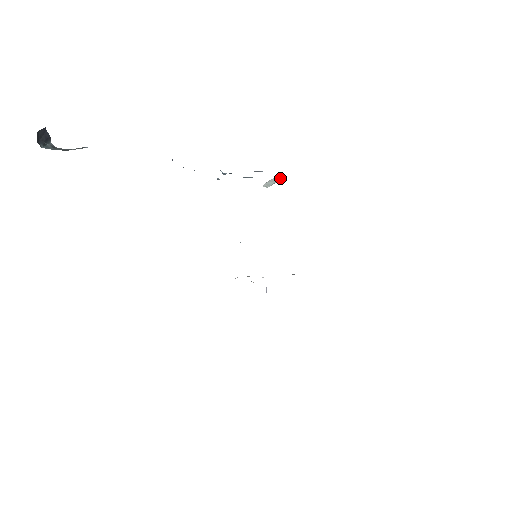
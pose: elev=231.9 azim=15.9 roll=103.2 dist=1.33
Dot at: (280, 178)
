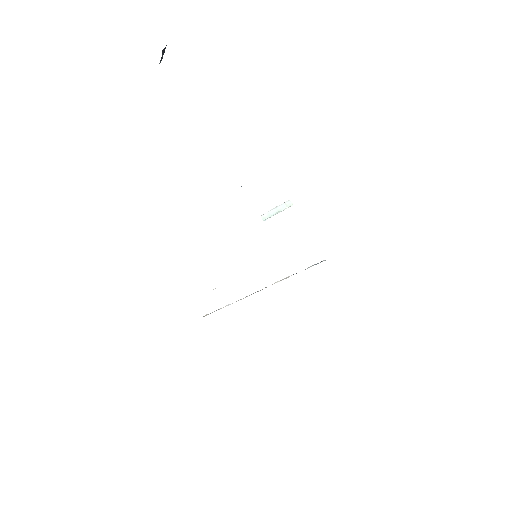
Dot at: (290, 204)
